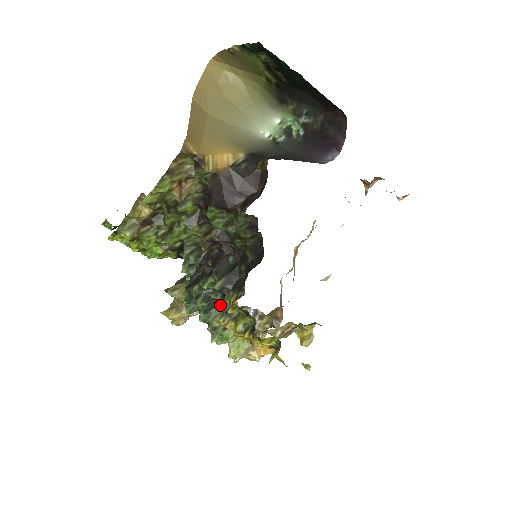
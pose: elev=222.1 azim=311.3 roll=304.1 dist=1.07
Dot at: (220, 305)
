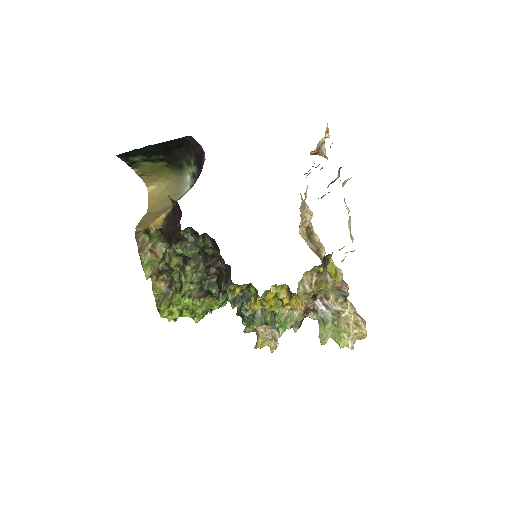
Dot at: occluded
